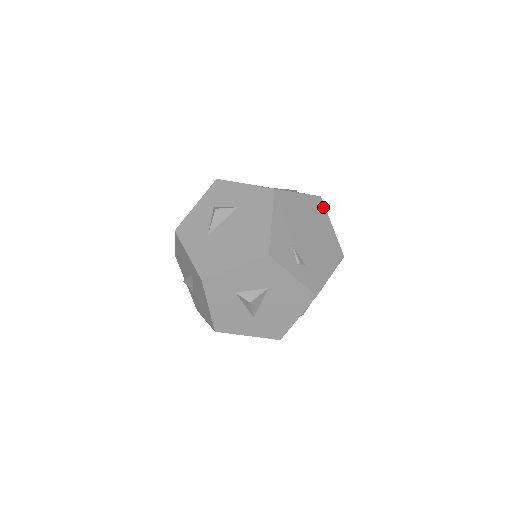
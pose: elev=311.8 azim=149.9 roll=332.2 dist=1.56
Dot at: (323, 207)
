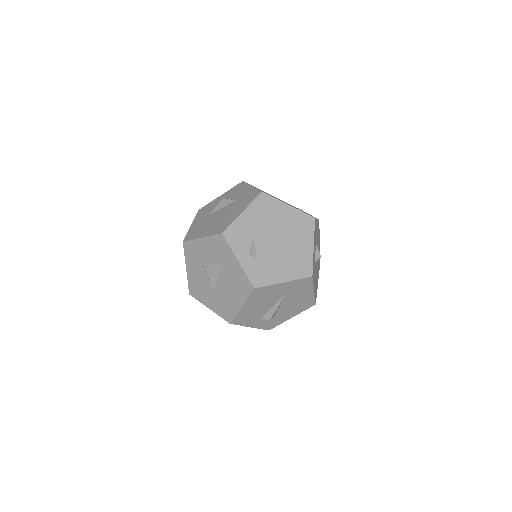
Dot at: (312, 227)
